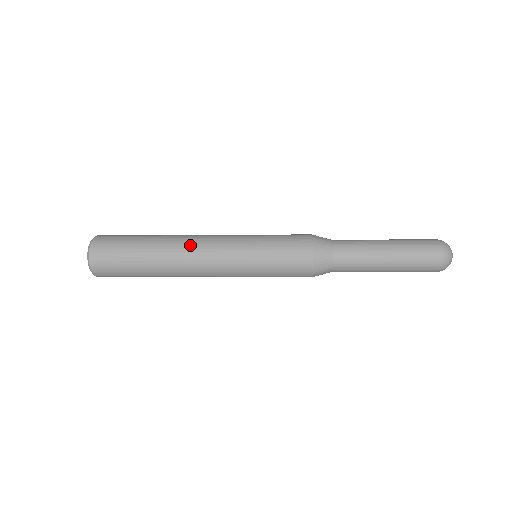
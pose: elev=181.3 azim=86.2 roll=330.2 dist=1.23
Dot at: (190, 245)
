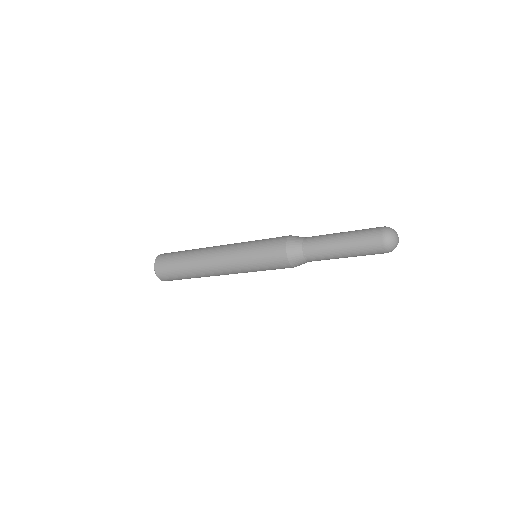
Dot at: (209, 256)
